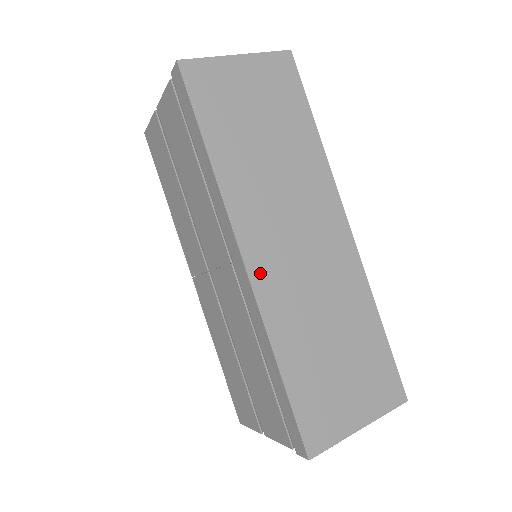
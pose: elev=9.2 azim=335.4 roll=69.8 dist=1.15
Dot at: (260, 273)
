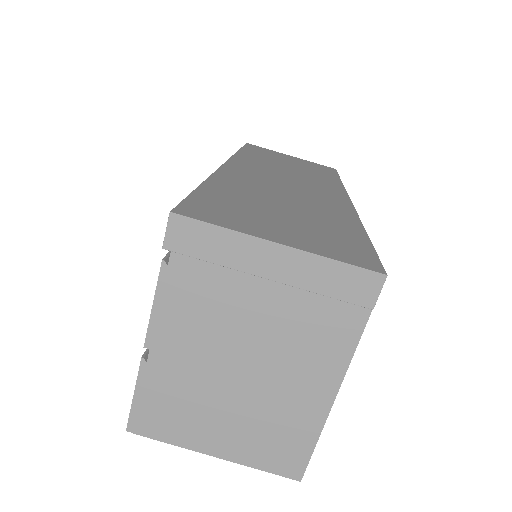
Dot at: (234, 169)
